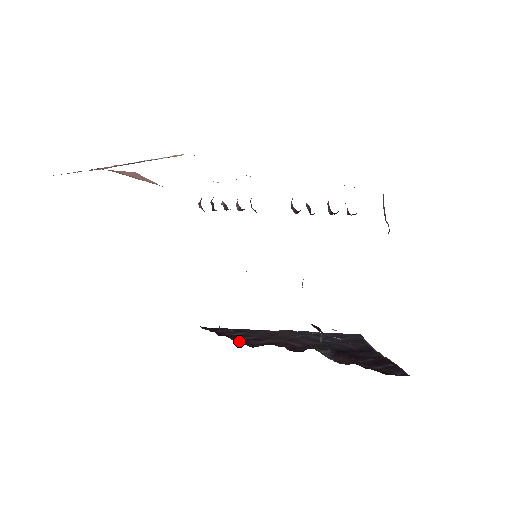
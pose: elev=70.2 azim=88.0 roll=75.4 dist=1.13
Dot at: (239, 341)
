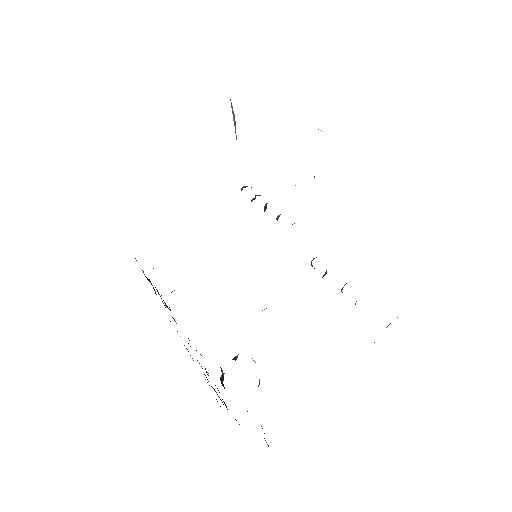
Dot at: occluded
